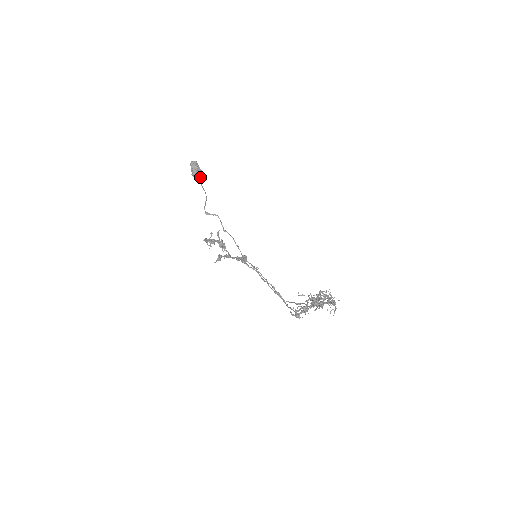
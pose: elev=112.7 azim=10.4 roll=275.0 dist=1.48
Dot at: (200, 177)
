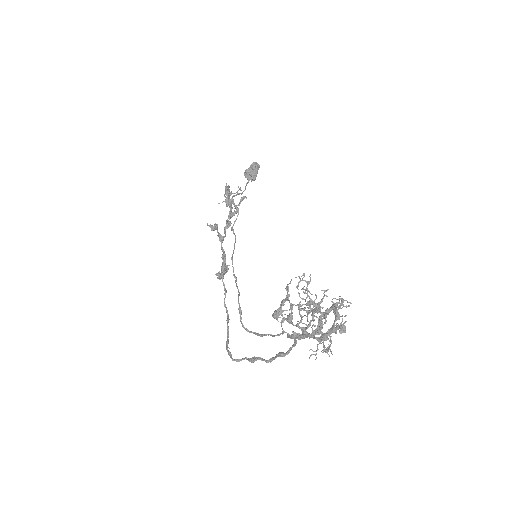
Dot at: occluded
